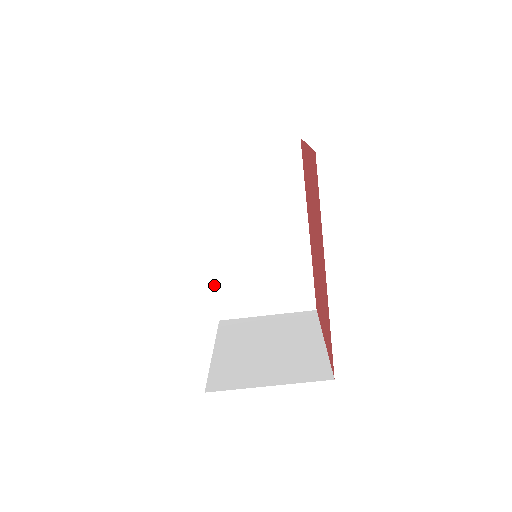
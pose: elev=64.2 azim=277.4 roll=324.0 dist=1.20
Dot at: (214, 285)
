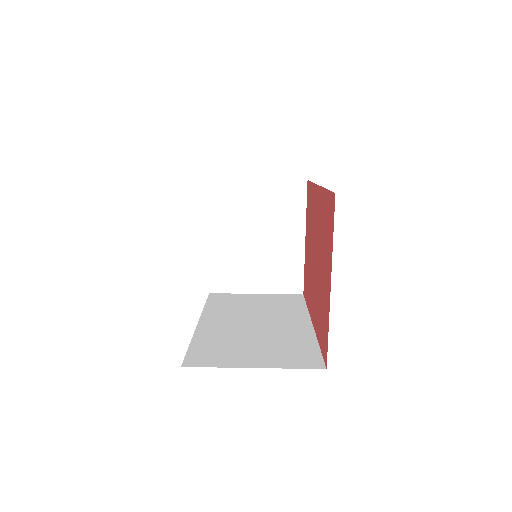
Dot at: (191, 344)
